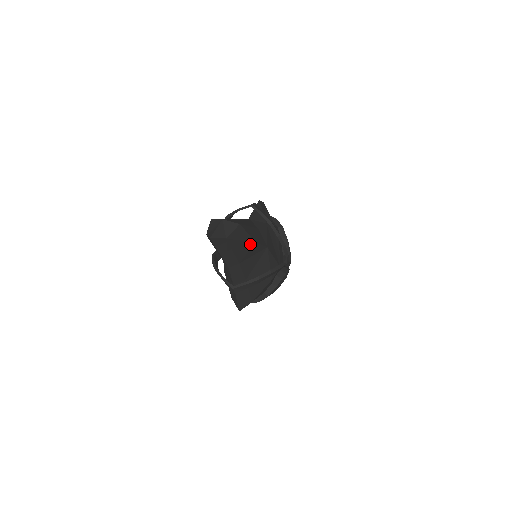
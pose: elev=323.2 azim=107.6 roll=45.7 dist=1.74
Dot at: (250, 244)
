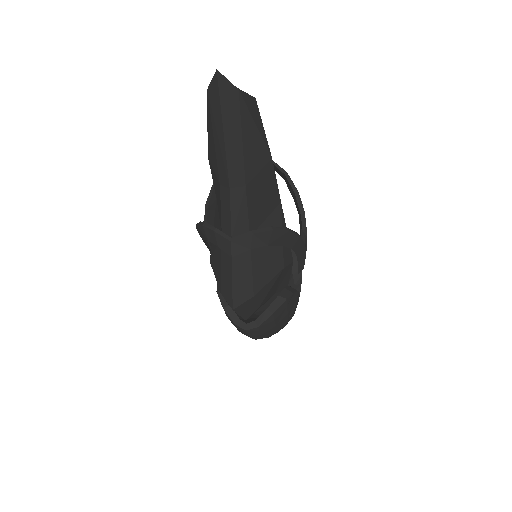
Dot at: (265, 152)
